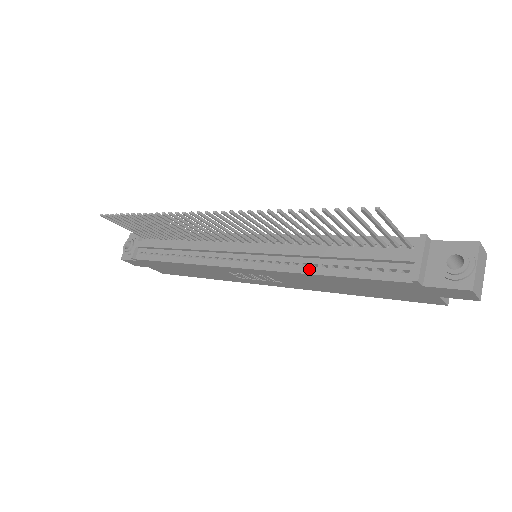
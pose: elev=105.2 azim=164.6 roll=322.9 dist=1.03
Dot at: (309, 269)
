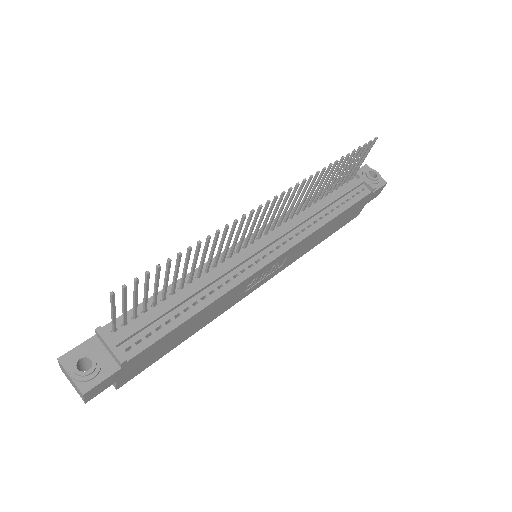
Dot at: (321, 222)
